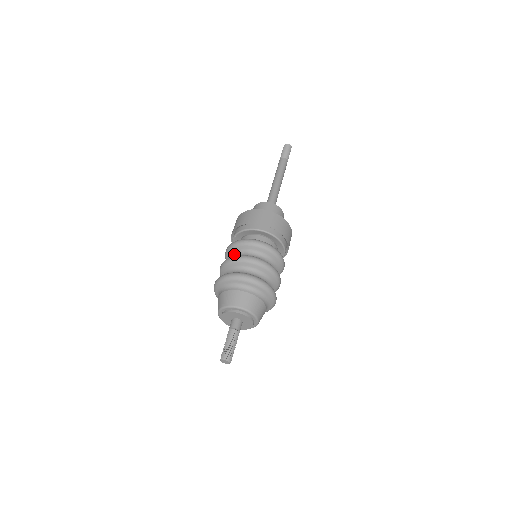
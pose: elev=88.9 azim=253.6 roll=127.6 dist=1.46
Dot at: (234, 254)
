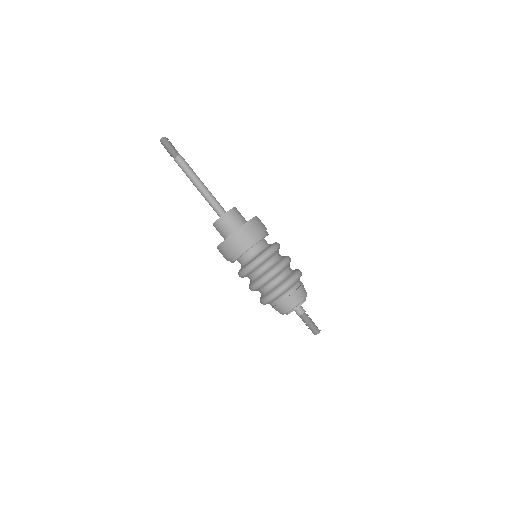
Dot at: (248, 277)
